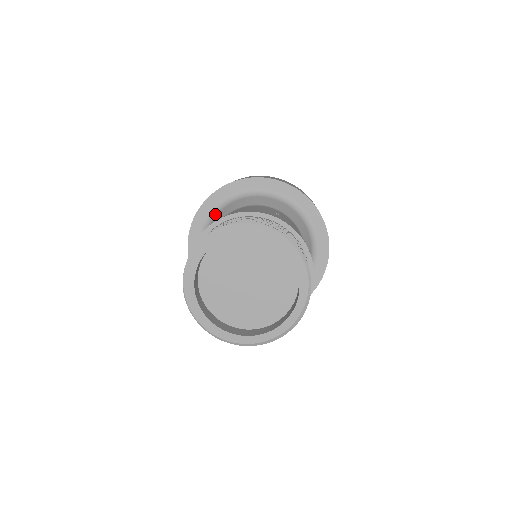
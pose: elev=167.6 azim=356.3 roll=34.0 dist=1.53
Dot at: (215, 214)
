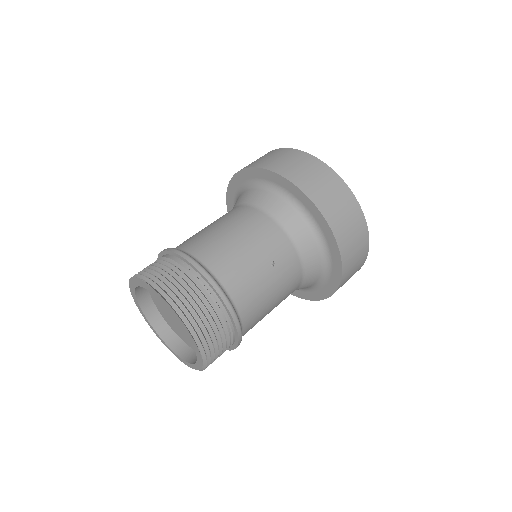
Dot at: (257, 186)
